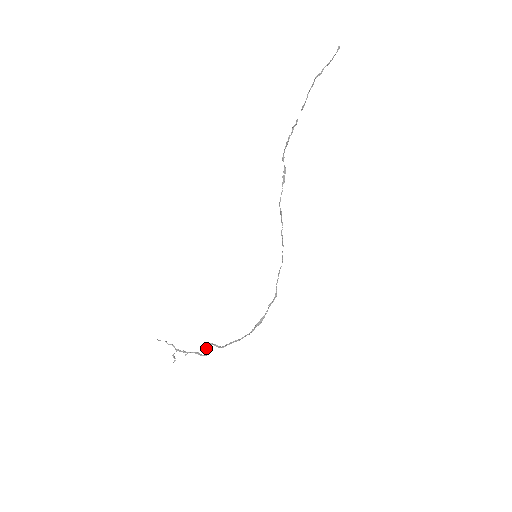
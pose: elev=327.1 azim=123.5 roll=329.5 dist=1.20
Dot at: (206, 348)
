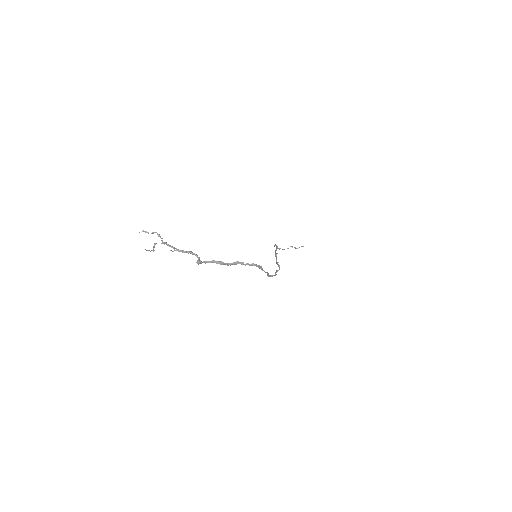
Dot at: (196, 262)
